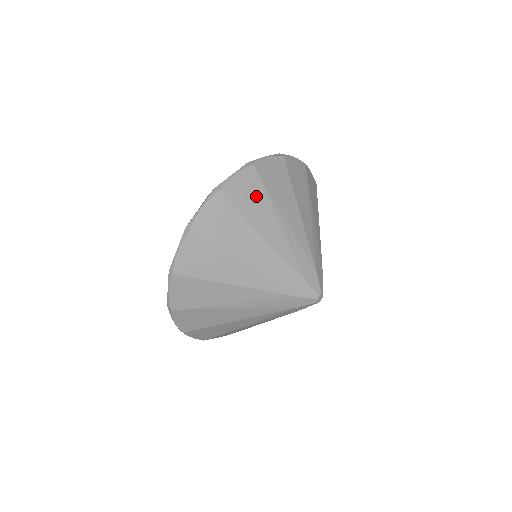
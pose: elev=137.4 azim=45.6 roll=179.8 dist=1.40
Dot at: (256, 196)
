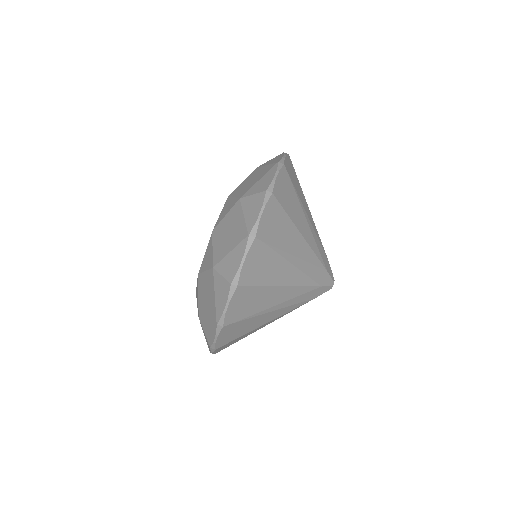
Dot at: (267, 261)
